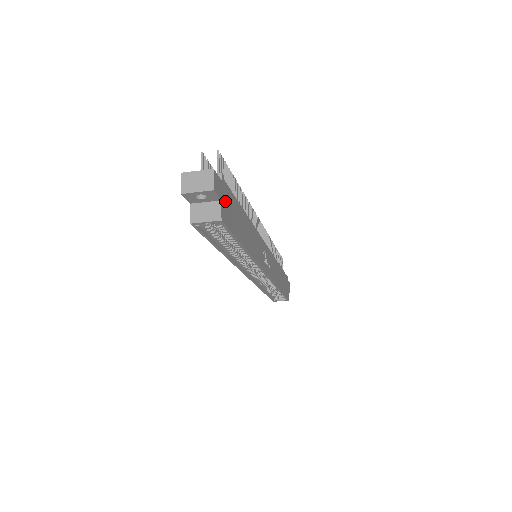
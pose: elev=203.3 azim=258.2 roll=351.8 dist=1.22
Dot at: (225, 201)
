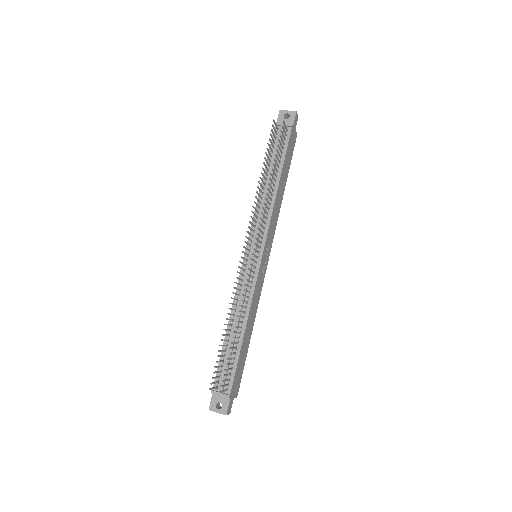
Dot at: (235, 390)
